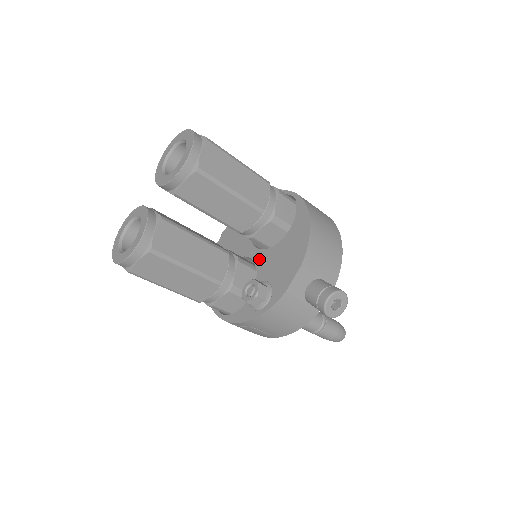
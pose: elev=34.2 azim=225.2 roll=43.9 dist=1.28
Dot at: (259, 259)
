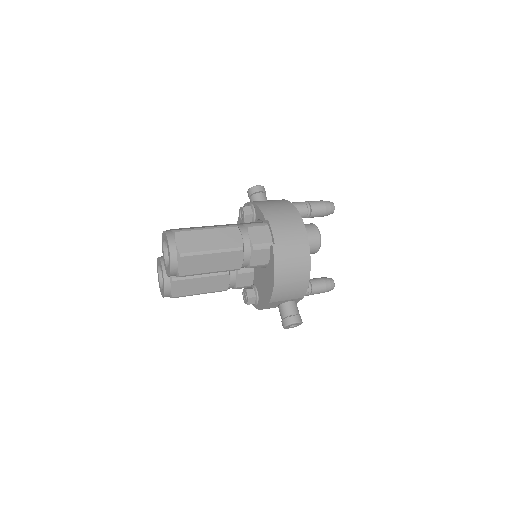
Dot at: occluded
